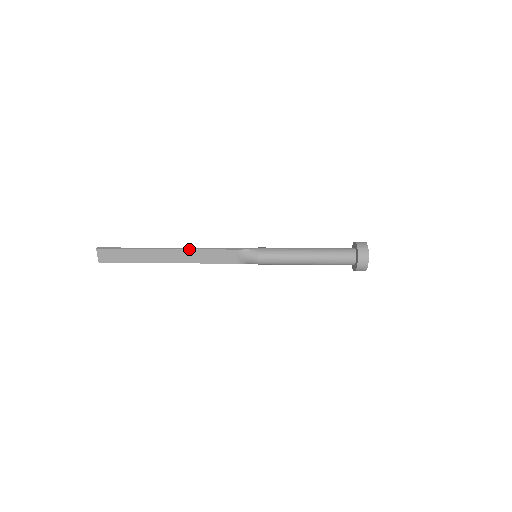
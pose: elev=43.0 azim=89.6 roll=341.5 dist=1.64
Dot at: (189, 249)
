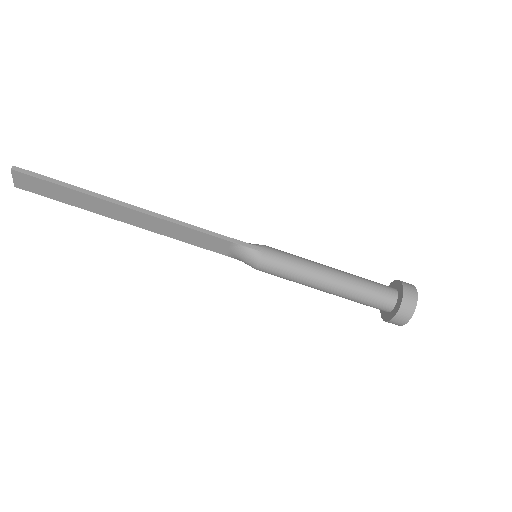
Dot at: (159, 218)
